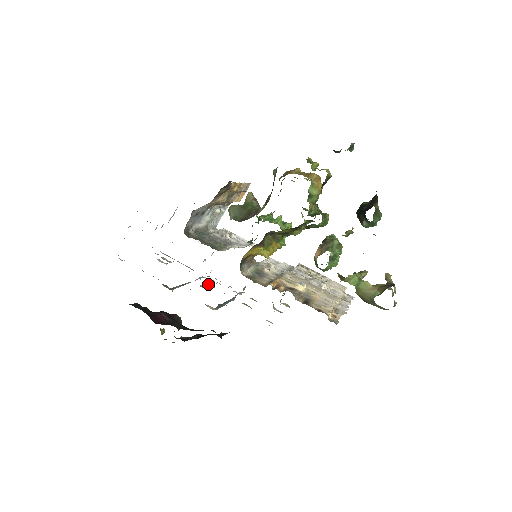
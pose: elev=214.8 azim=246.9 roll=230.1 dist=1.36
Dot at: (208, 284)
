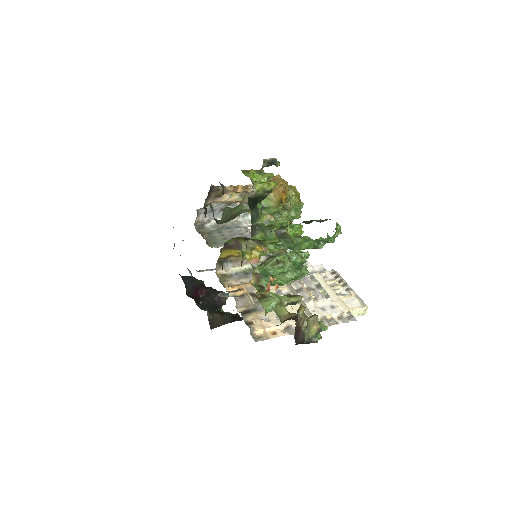
Dot at: occluded
